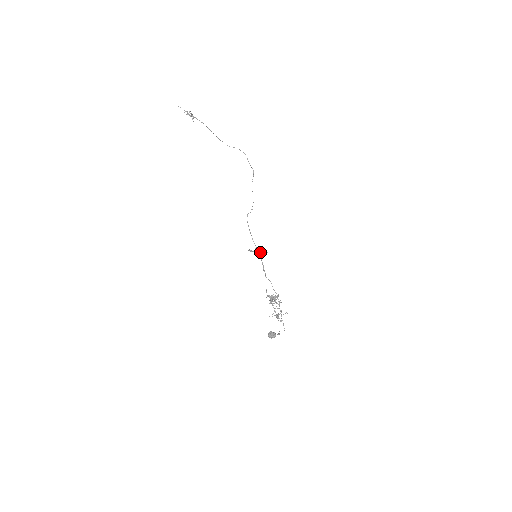
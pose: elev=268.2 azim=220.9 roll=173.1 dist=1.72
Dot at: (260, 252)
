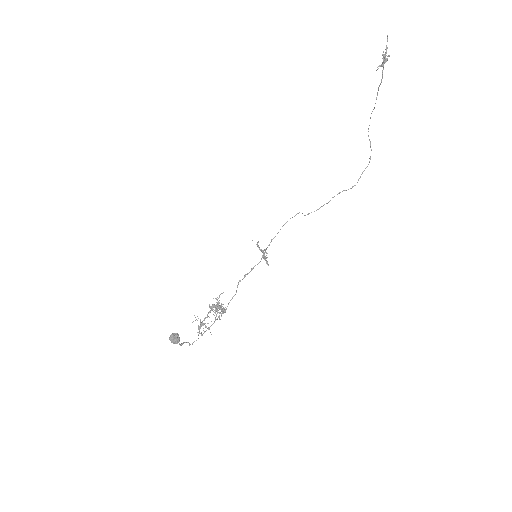
Dot at: (263, 256)
